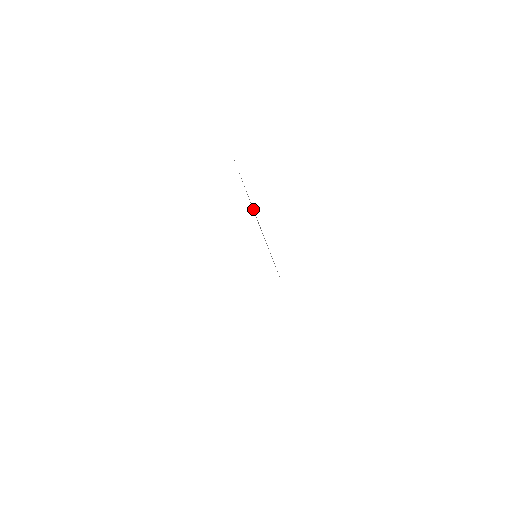
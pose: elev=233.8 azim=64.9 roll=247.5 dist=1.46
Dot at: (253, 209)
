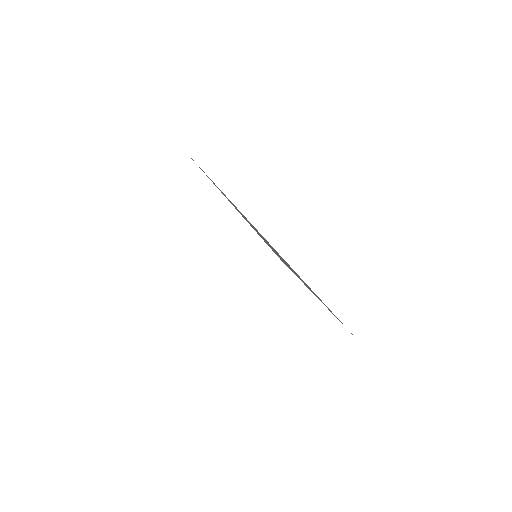
Dot at: occluded
